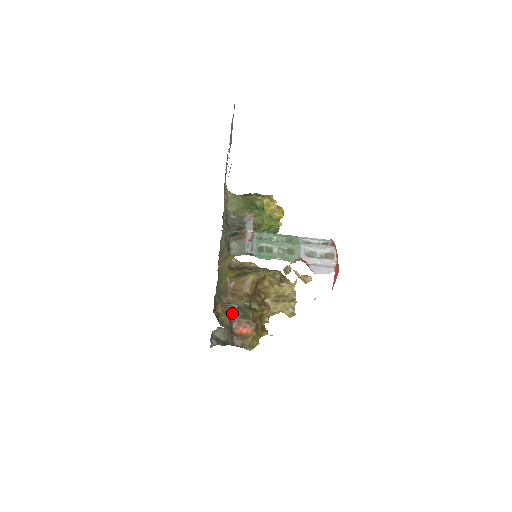
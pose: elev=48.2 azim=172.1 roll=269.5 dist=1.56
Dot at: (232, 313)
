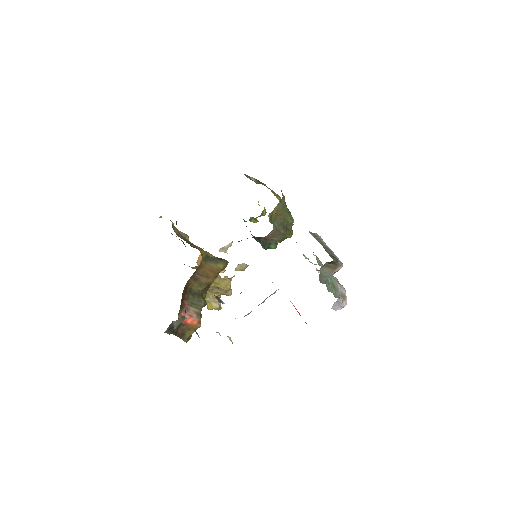
Dot at: (184, 297)
